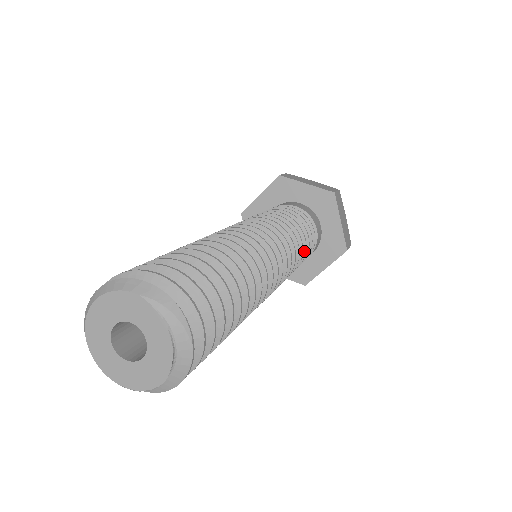
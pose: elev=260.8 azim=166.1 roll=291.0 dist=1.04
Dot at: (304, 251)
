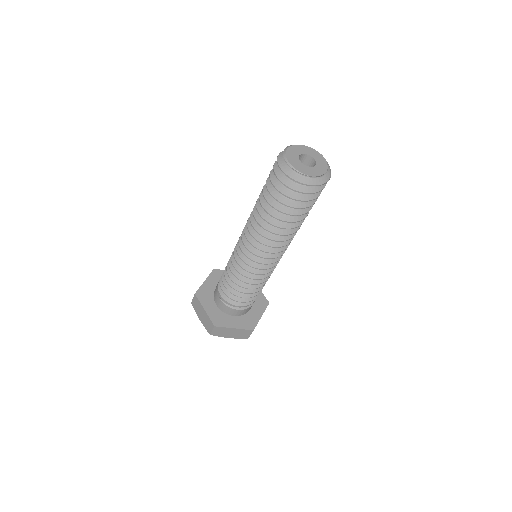
Dot at: (259, 290)
